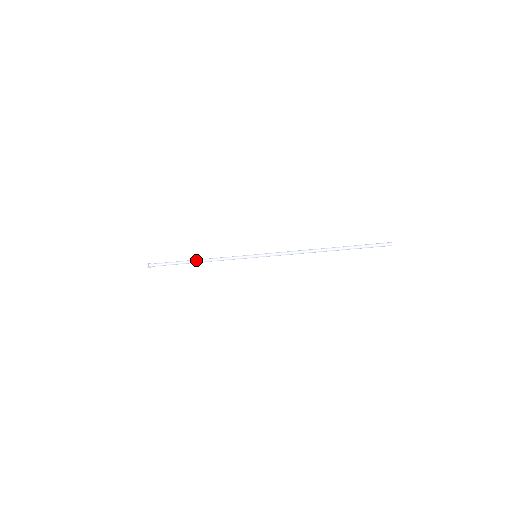
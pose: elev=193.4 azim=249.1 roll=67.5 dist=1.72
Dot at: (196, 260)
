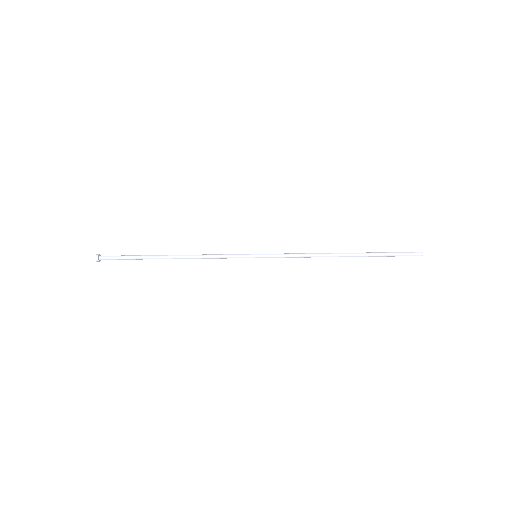
Dot at: (172, 258)
